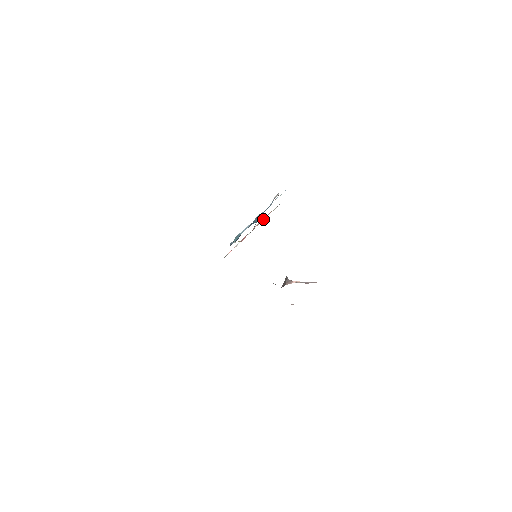
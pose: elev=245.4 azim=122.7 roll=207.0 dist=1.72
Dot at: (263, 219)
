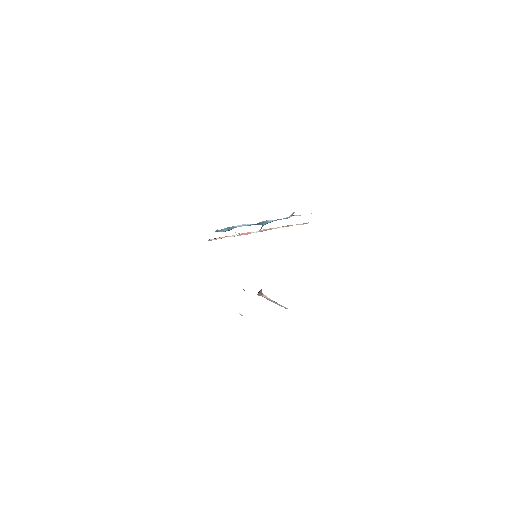
Dot at: (280, 227)
